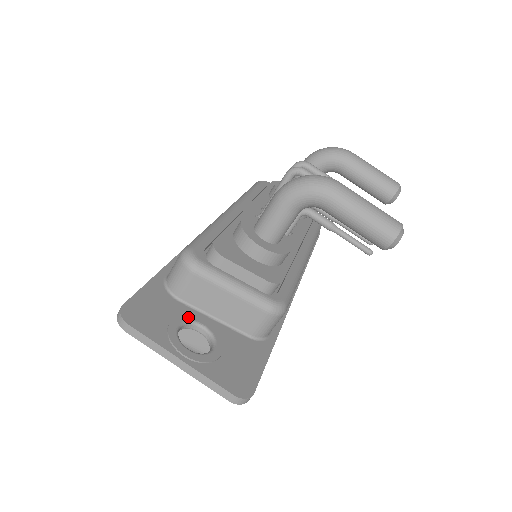
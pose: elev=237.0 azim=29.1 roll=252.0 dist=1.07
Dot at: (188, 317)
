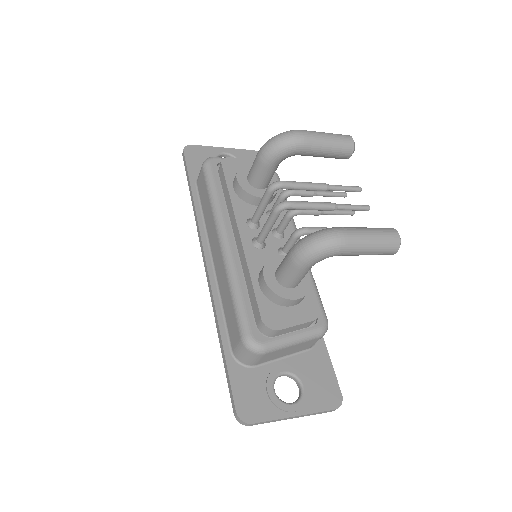
Dot at: (272, 376)
